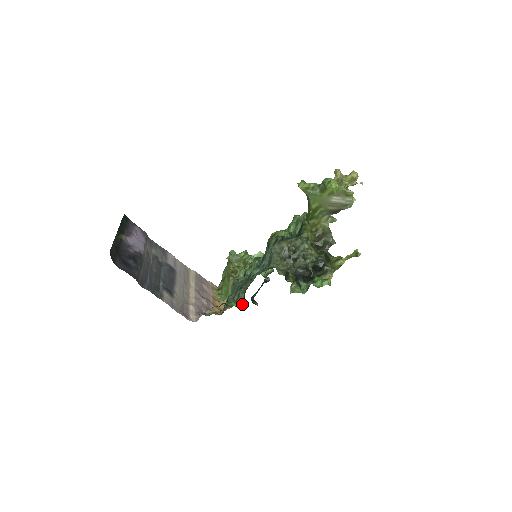
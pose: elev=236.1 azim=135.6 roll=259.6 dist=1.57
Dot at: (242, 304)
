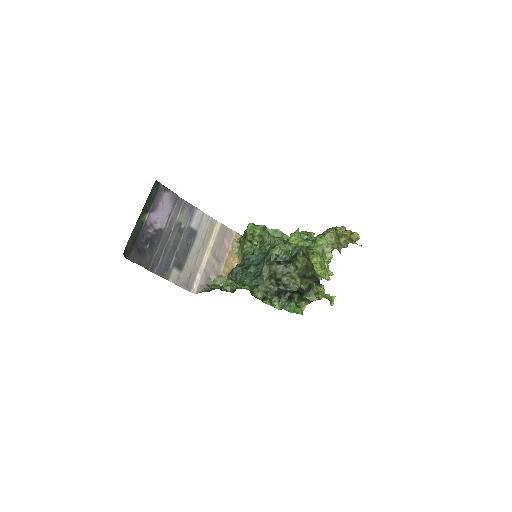
Dot at: (236, 288)
